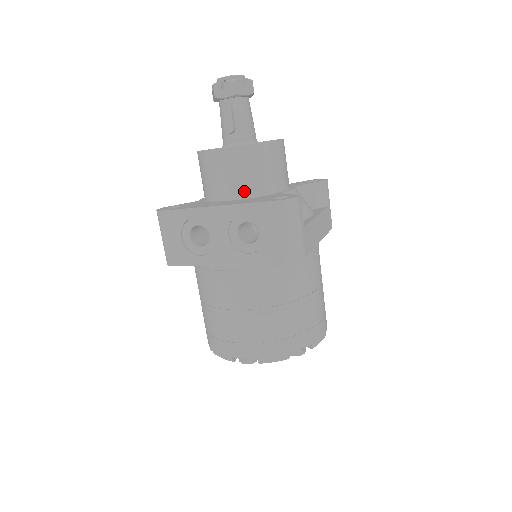
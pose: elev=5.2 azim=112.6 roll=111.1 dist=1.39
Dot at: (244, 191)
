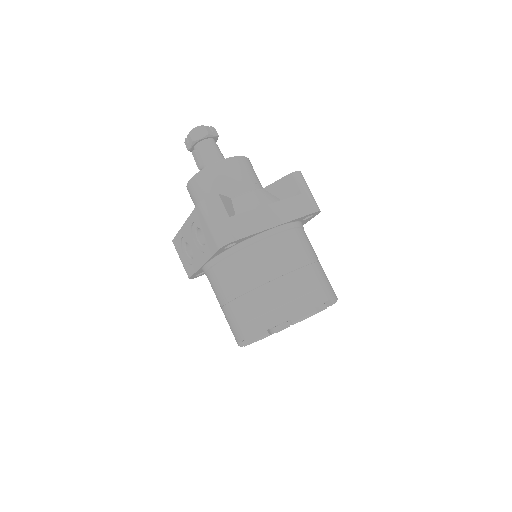
Dot at: occluded
